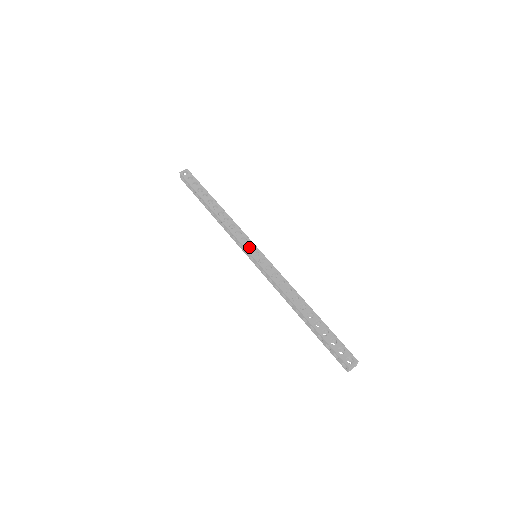
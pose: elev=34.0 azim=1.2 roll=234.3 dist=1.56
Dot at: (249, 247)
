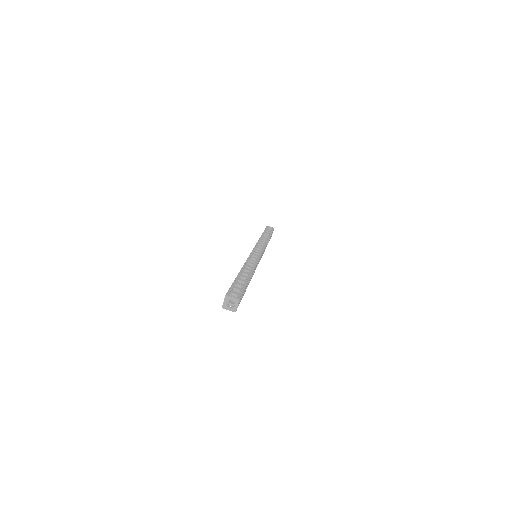
Dot at: occluded
